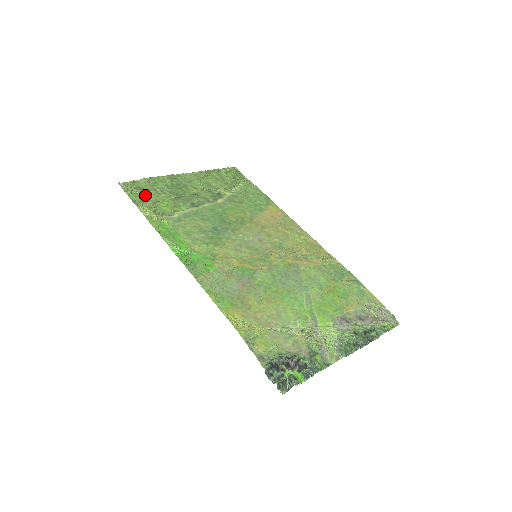
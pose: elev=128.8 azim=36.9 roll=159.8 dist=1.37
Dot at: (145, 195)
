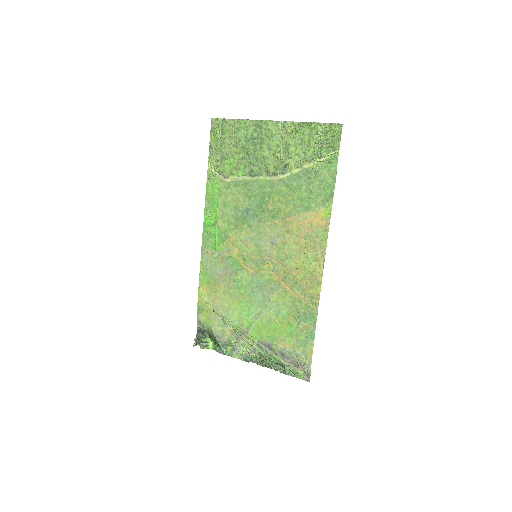
Dot at: (221, 143)
